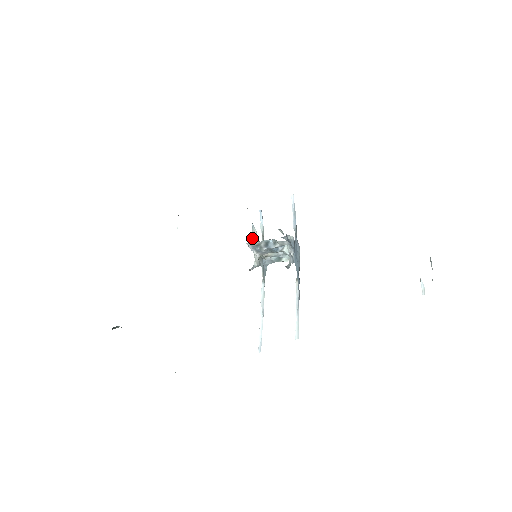
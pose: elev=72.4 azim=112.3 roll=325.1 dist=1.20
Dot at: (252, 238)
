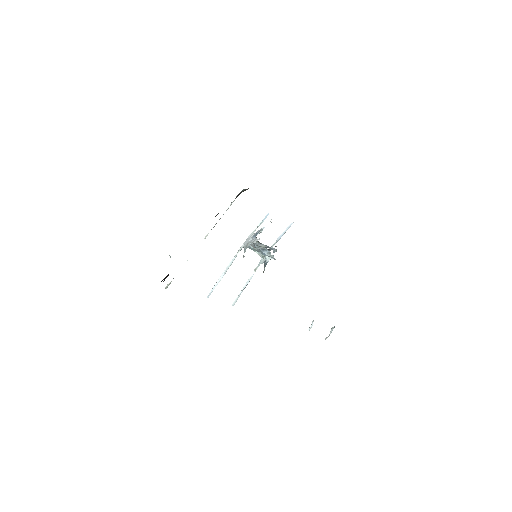
Dot at: occluded
